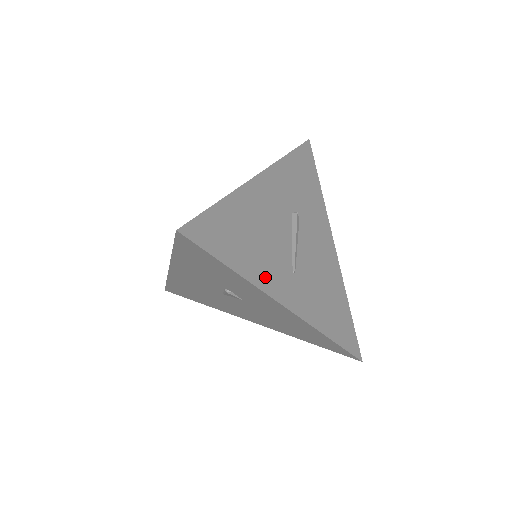
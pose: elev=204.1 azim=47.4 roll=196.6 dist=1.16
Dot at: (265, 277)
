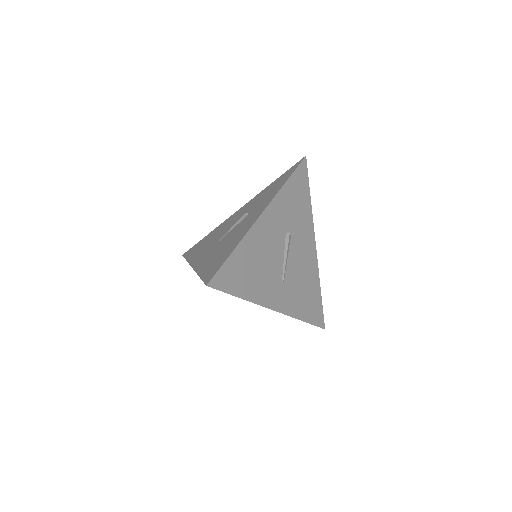
Dot at: (262, 294)
